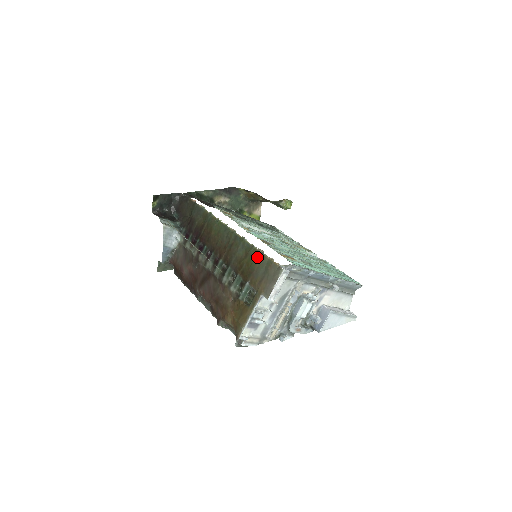
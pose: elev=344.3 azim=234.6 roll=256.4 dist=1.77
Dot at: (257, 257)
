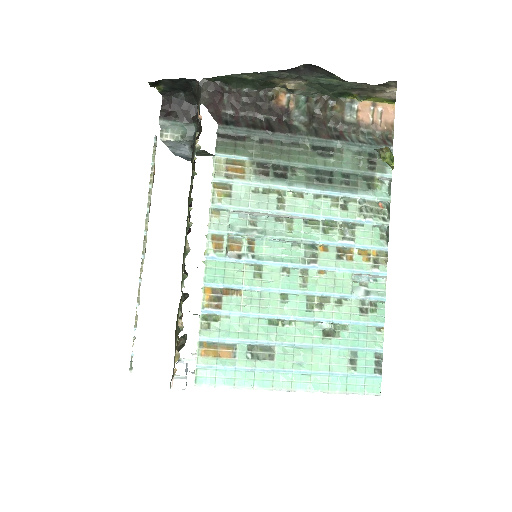
Dot at: (177, 327)
